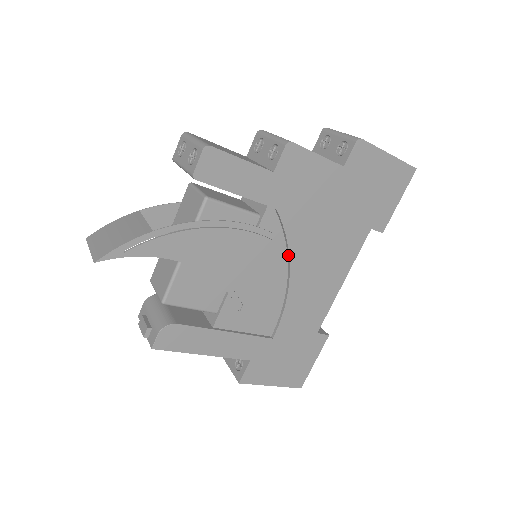
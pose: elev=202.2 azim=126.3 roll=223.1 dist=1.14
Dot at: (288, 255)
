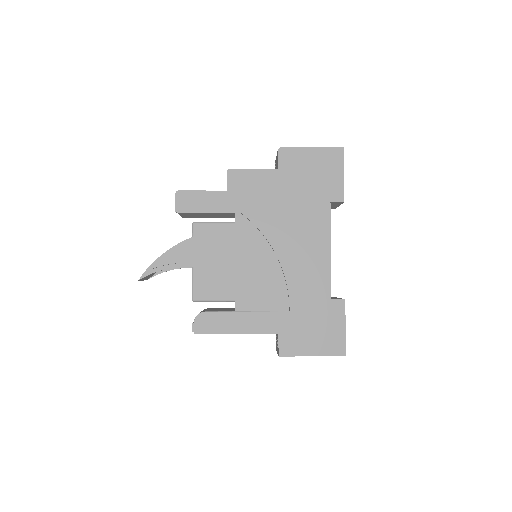
Dot at: (268, 242)
